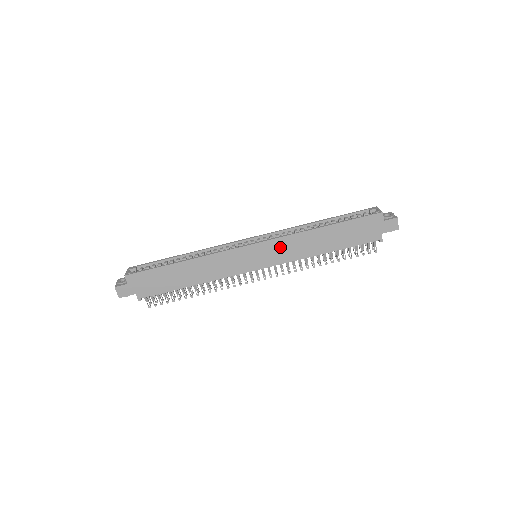
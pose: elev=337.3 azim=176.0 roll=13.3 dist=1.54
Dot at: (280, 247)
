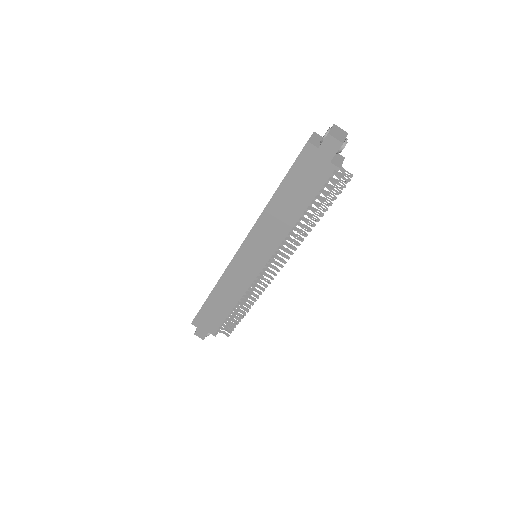
Dot at: (258, 240)
